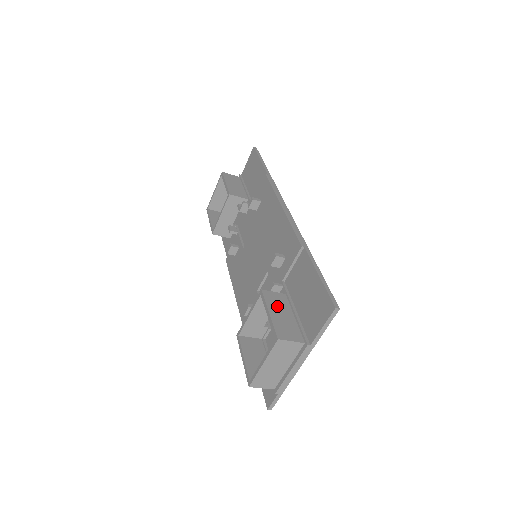
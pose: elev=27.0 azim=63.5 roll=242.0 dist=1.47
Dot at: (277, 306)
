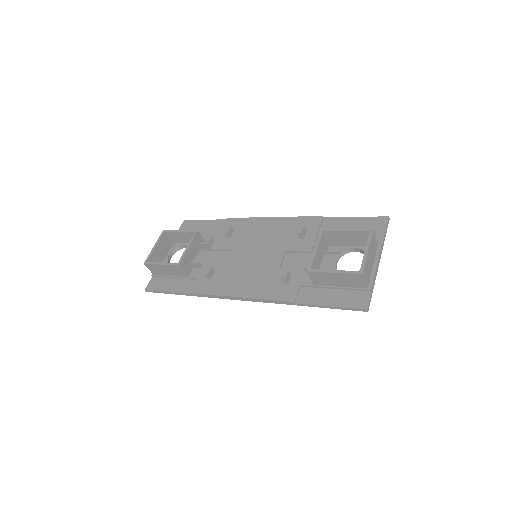
Dot at: (340, 235)
